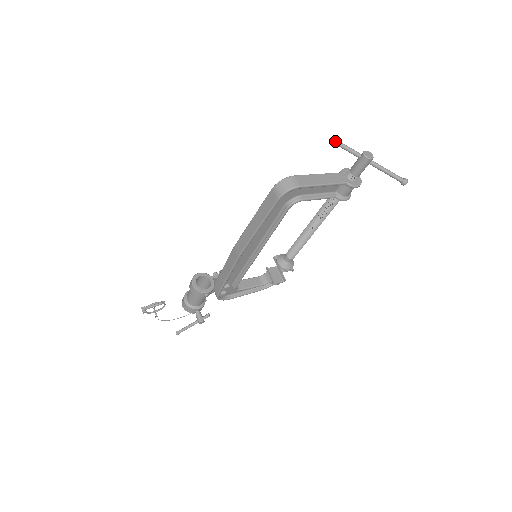
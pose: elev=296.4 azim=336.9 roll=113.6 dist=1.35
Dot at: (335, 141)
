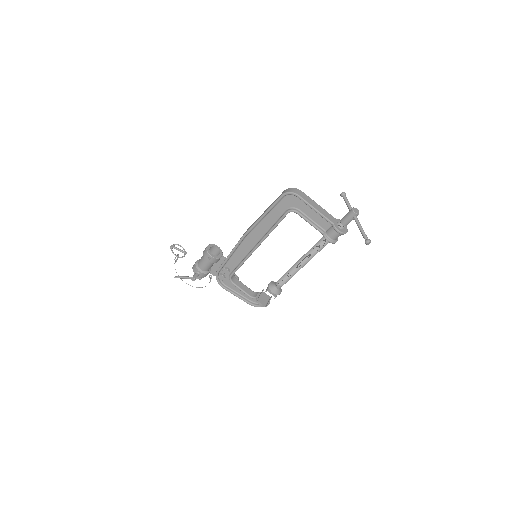
Dot at: (342, 192)
